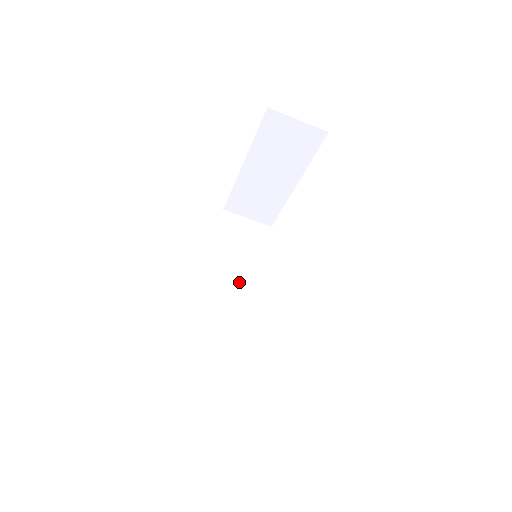
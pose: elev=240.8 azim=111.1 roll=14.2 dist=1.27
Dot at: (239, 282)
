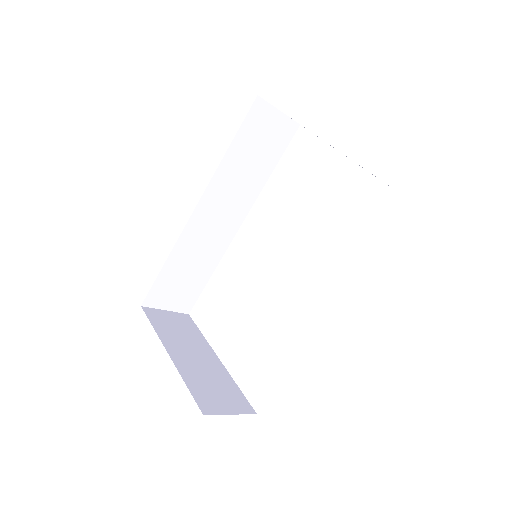
Dot at: (233, 199)
